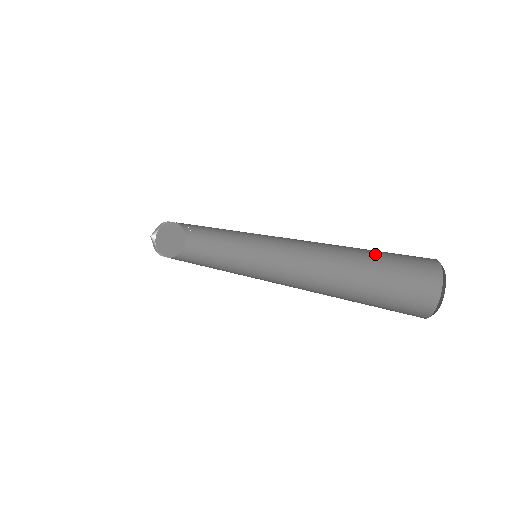
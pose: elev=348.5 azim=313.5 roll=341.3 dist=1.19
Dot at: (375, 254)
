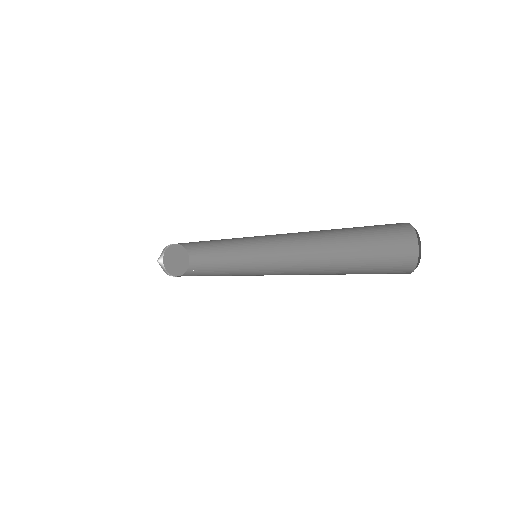
Dot at: (364, 247)
